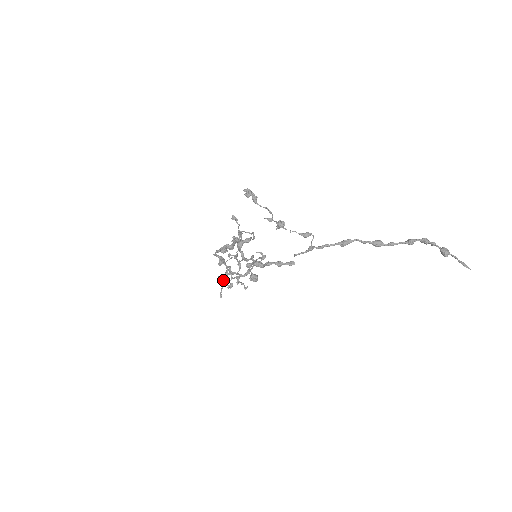
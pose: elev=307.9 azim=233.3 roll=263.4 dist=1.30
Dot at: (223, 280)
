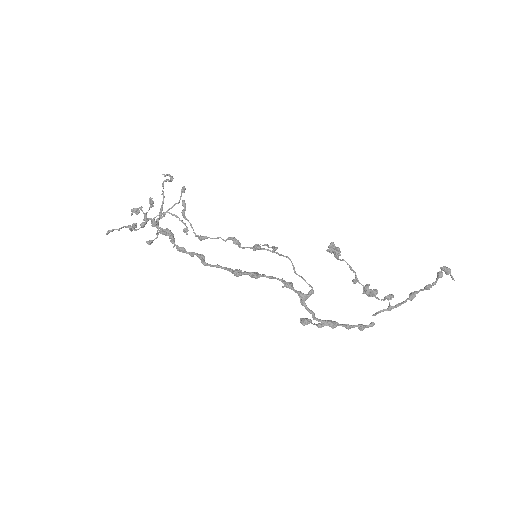
Dot at: (131, 228)
